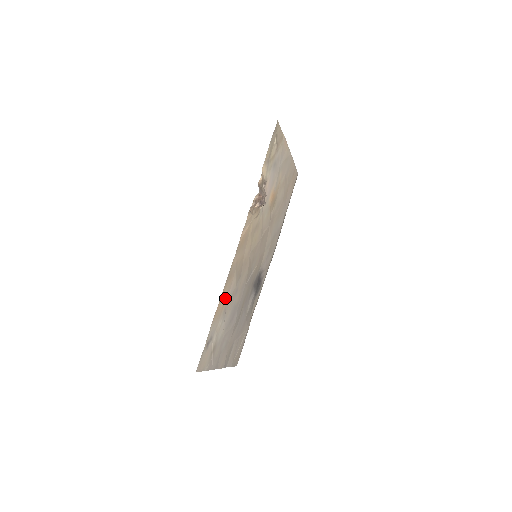
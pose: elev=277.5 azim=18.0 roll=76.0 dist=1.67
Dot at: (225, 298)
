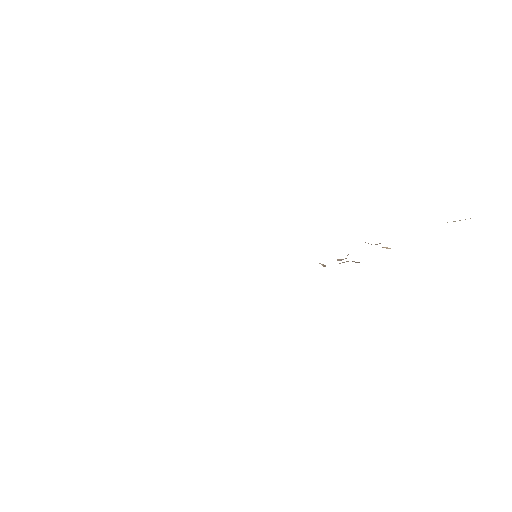
Dot at: occluded
